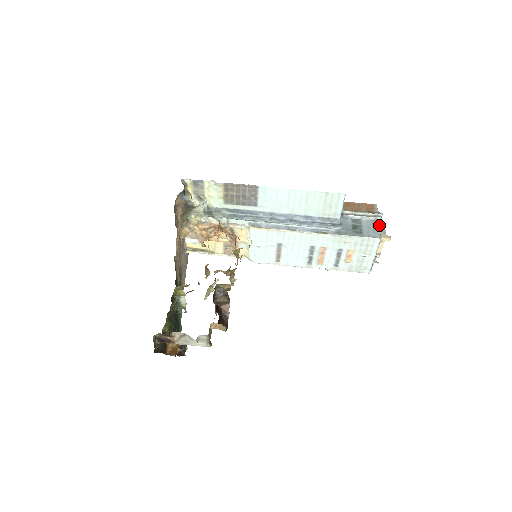
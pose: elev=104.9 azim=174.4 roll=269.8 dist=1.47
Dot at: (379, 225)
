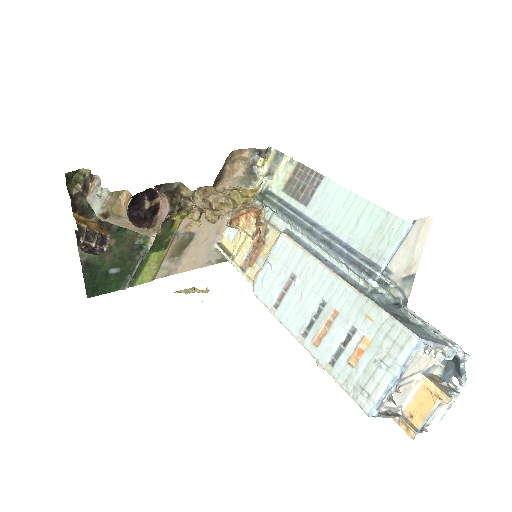
Dot at: occluded
